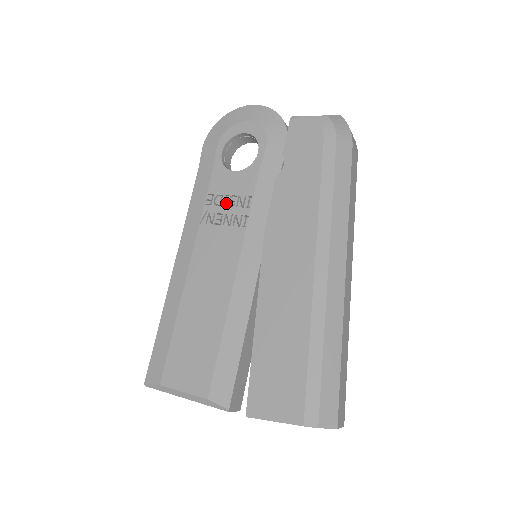
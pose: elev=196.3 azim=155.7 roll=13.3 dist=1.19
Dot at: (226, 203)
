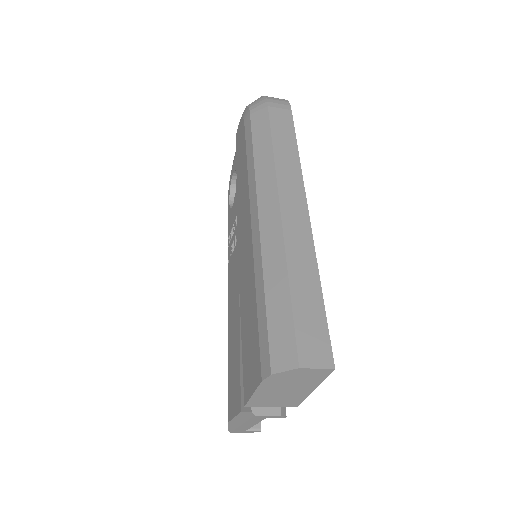
Dot at: (232, 233)
